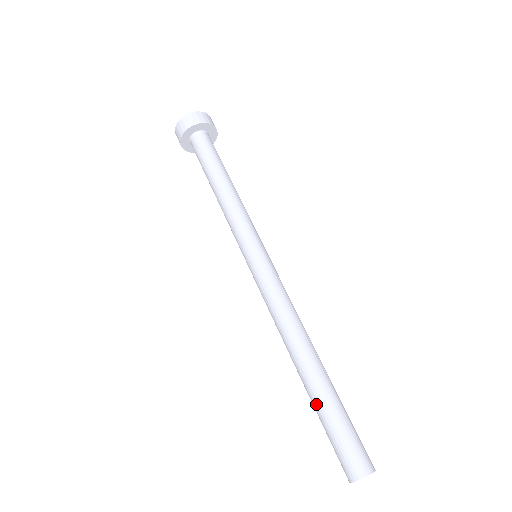
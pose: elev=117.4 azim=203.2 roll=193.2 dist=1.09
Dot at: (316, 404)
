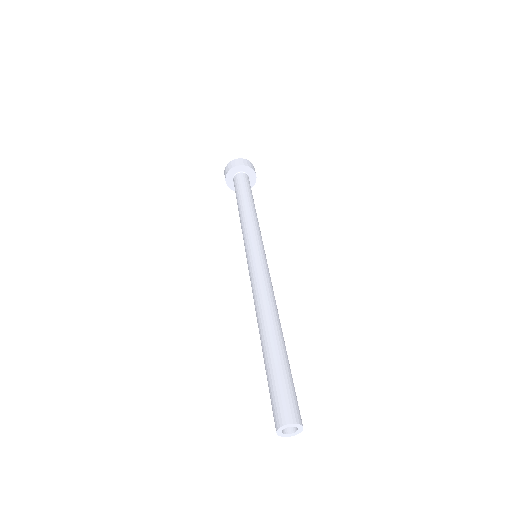
Dot at: (265, 368)
